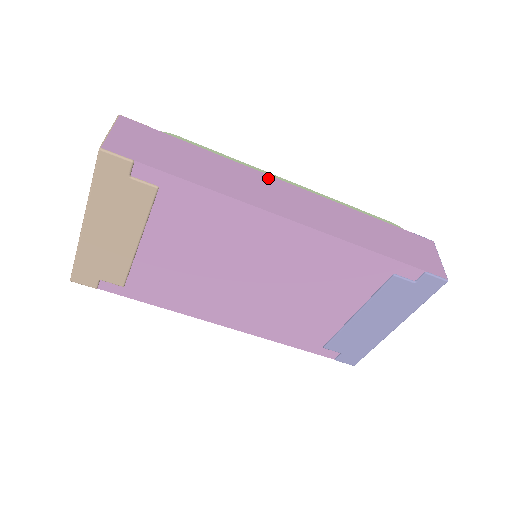
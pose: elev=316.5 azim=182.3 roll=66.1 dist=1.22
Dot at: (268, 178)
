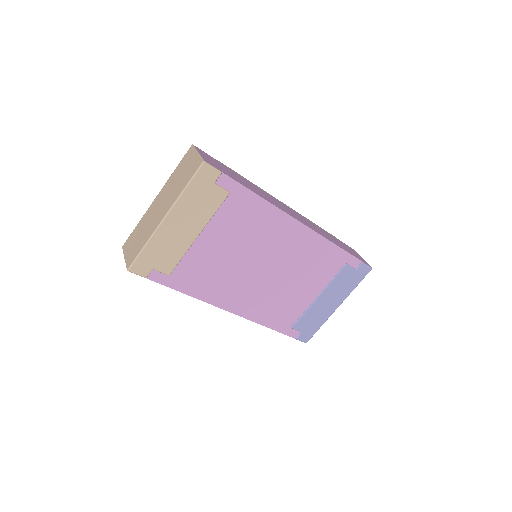
Dot at: (275, 199)
